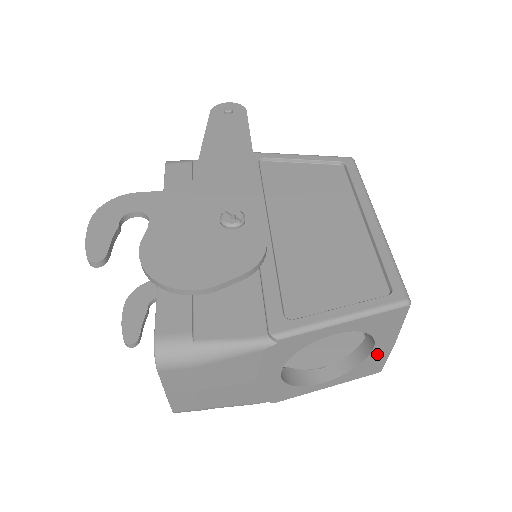
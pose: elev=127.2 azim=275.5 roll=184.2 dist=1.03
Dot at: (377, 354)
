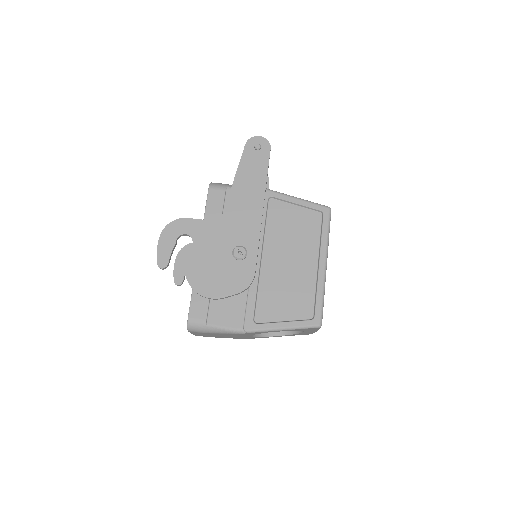
Dot at: (307, 332)
